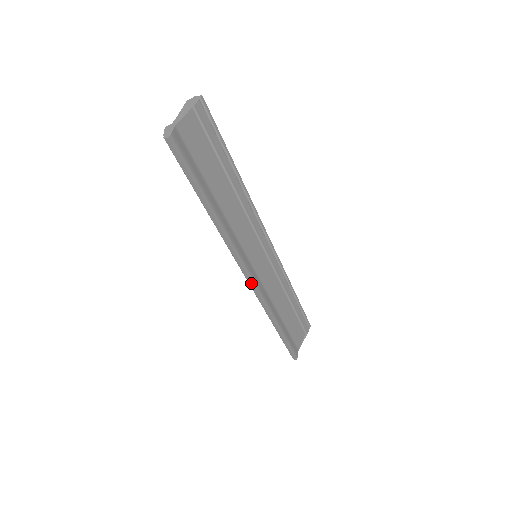
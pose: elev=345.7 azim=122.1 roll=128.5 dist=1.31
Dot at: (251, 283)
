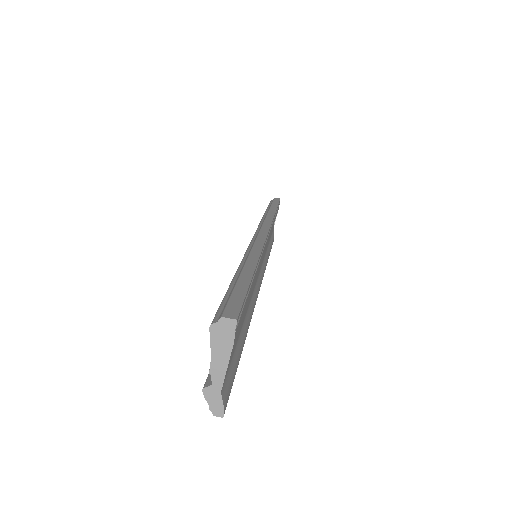
Dot at: occluded
